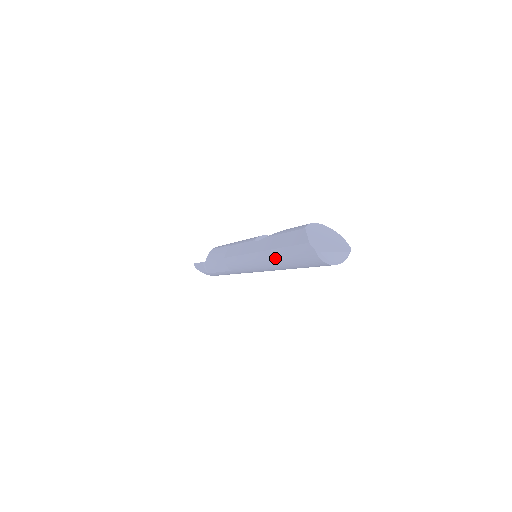
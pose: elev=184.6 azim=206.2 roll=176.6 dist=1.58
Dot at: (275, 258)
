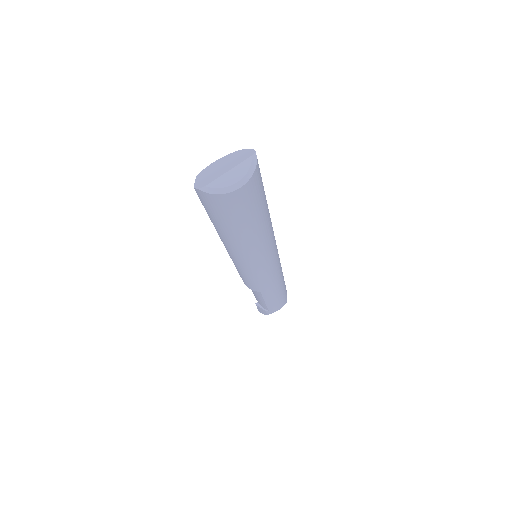
Dot at: (226, 240)
